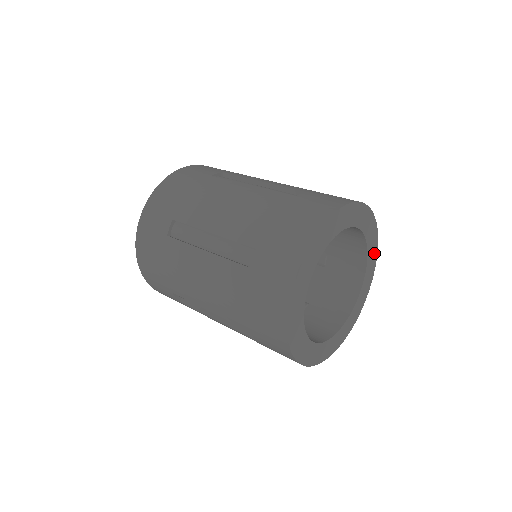
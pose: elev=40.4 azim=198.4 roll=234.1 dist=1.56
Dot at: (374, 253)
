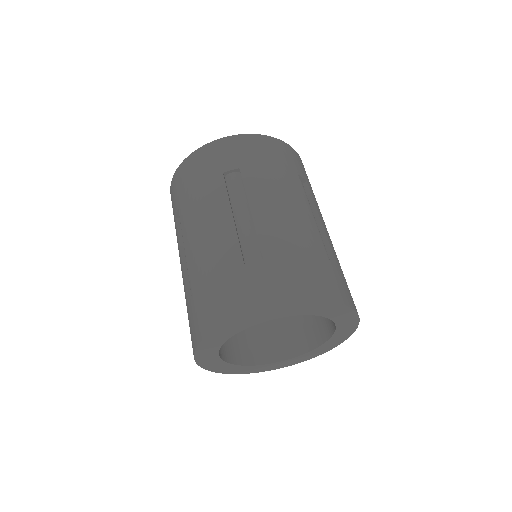
Dot at: (351, 319)
